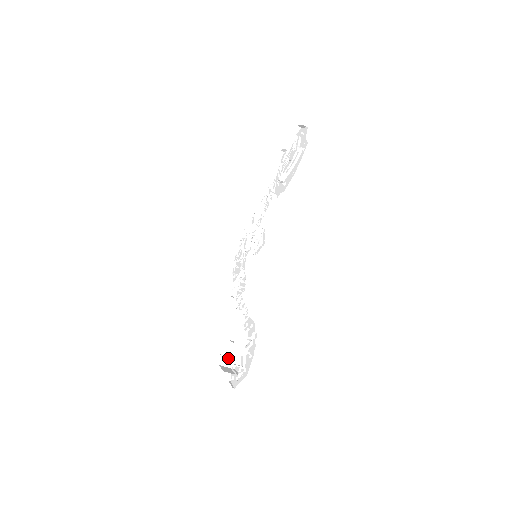
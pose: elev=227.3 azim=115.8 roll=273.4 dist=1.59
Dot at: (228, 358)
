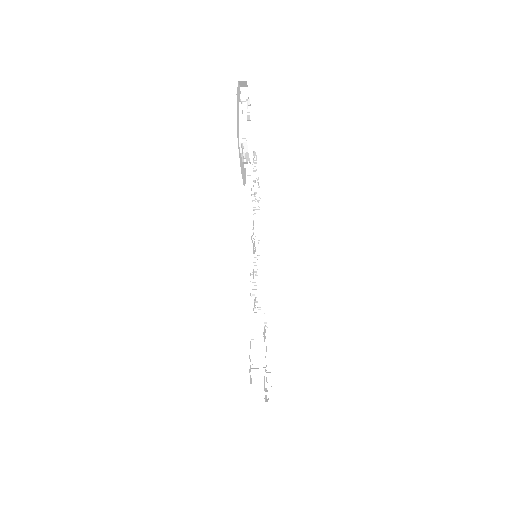
Dot at: occluded
